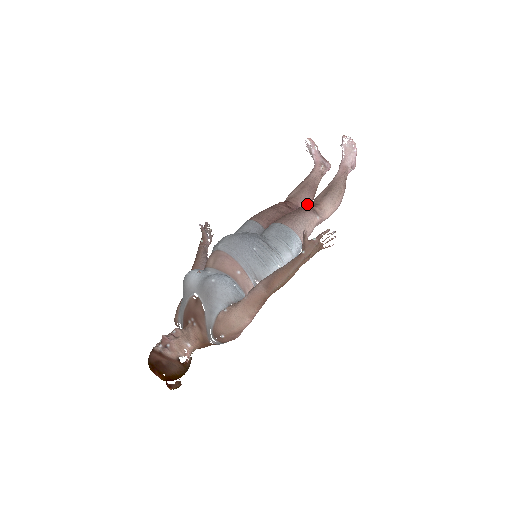
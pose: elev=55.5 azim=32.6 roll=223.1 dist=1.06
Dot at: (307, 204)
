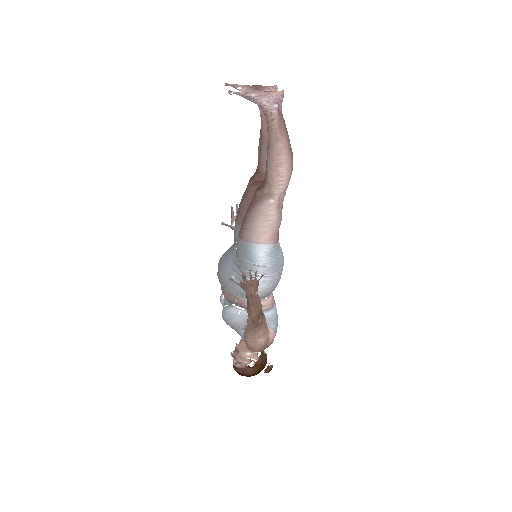
Dot at: (256, 190)
